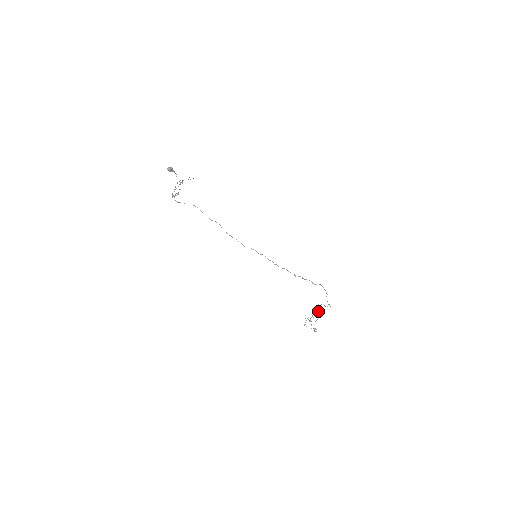
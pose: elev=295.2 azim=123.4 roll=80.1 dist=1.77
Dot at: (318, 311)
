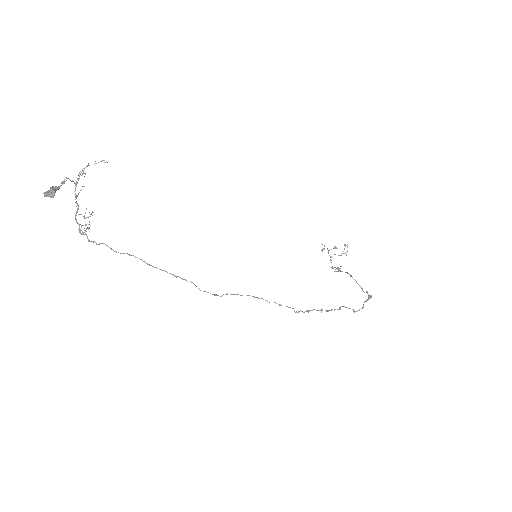
Dot at: occluded
